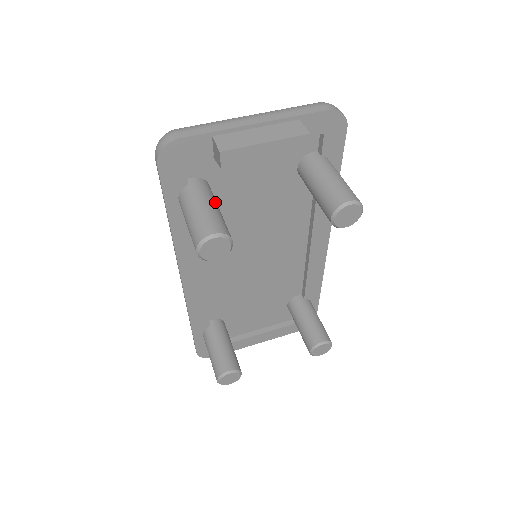
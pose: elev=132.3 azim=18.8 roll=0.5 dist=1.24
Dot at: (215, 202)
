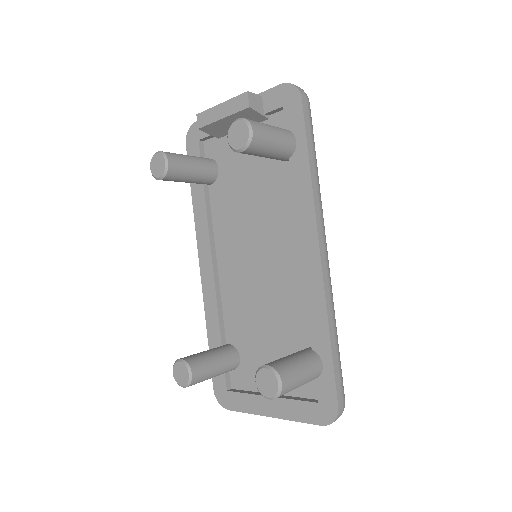
Dot at: (197, 159)
